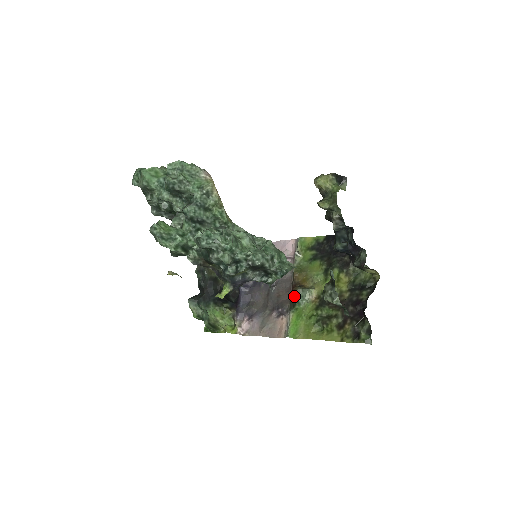
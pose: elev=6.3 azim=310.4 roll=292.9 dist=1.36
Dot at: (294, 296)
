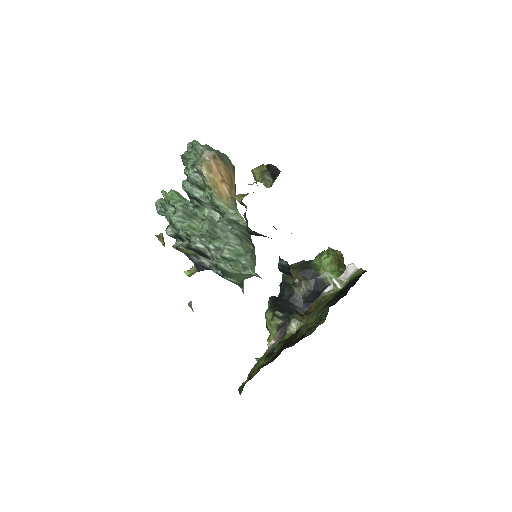
Dot at: occluded
